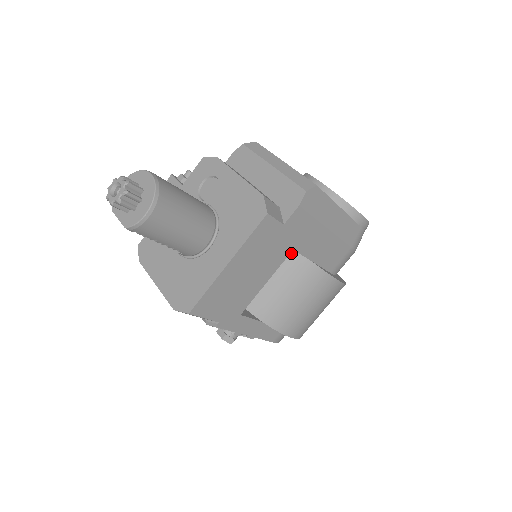
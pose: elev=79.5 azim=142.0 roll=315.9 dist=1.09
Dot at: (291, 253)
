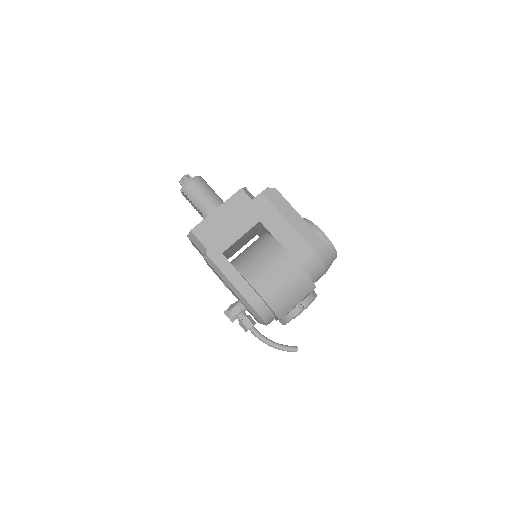
Dot at: (266, 237)
